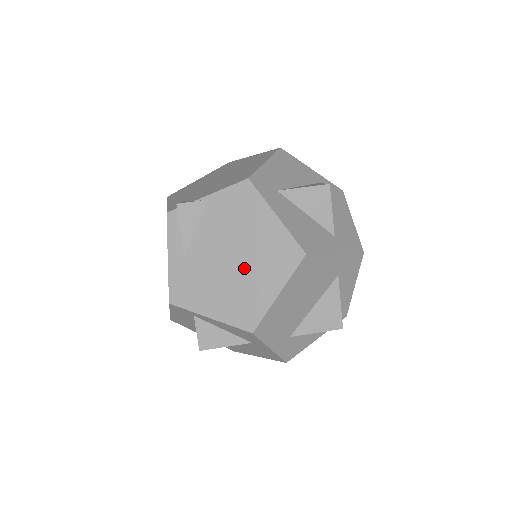
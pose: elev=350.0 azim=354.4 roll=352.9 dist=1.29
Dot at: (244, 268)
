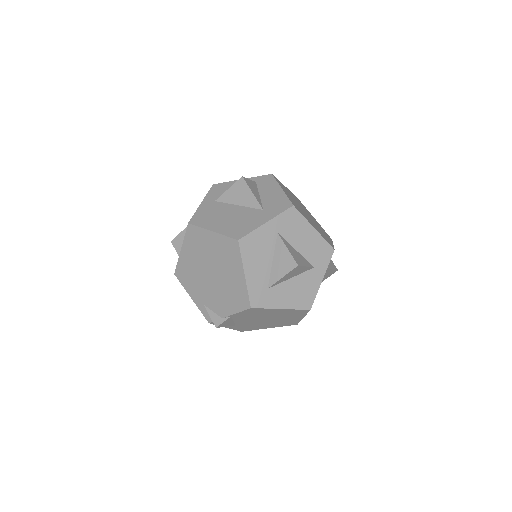
Dot at: (276, 319)
